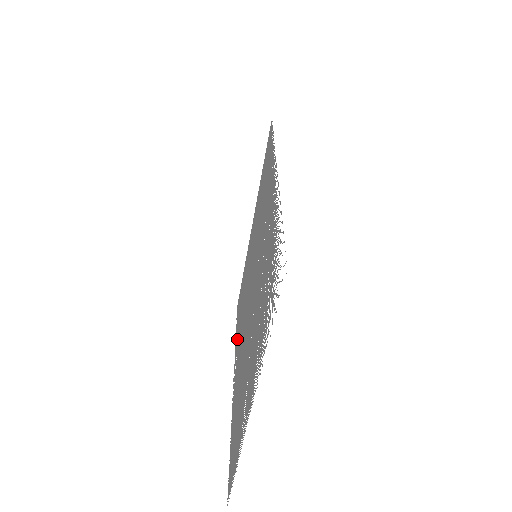
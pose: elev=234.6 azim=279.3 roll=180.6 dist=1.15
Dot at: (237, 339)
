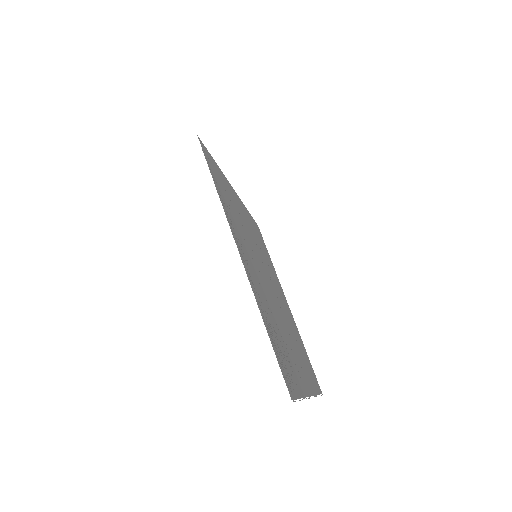
Dot at: (273, 271)
